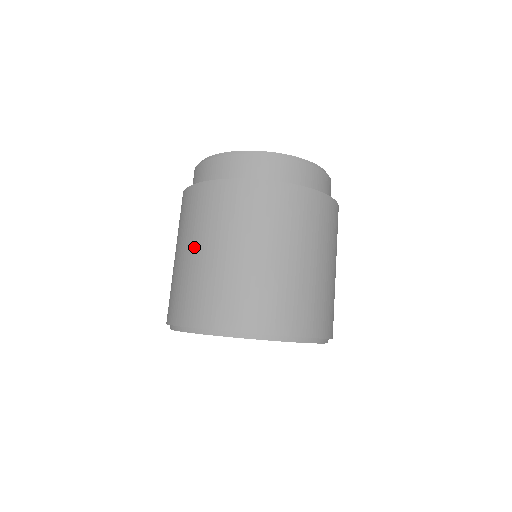
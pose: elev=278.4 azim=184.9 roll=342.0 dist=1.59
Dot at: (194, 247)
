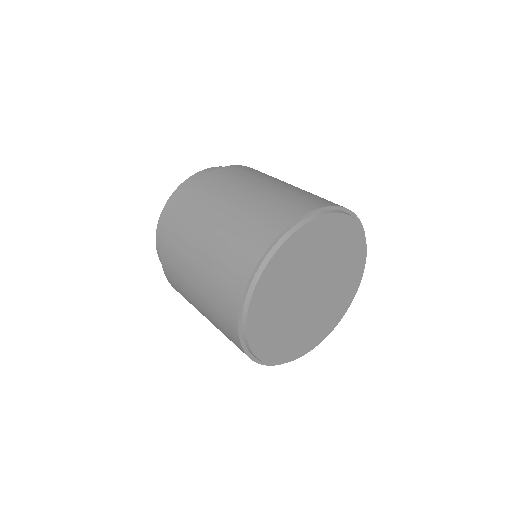
Dot at: (255, 186)
